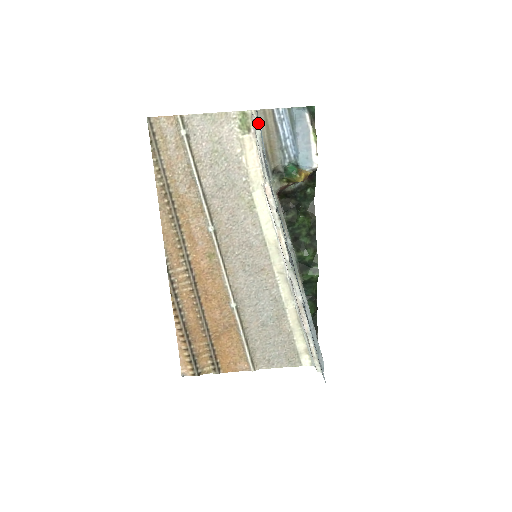
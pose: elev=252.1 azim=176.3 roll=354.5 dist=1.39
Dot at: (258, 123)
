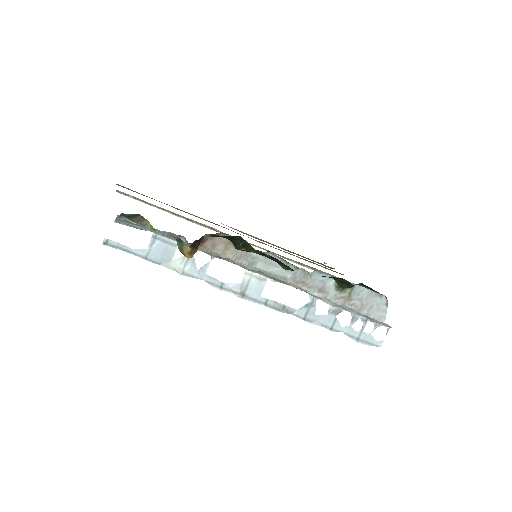
Dot at: occluded
